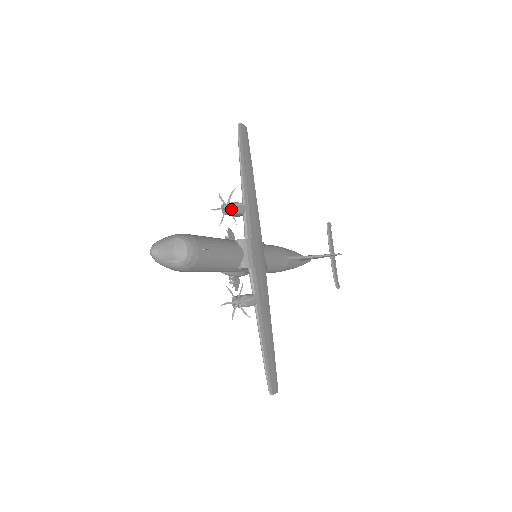
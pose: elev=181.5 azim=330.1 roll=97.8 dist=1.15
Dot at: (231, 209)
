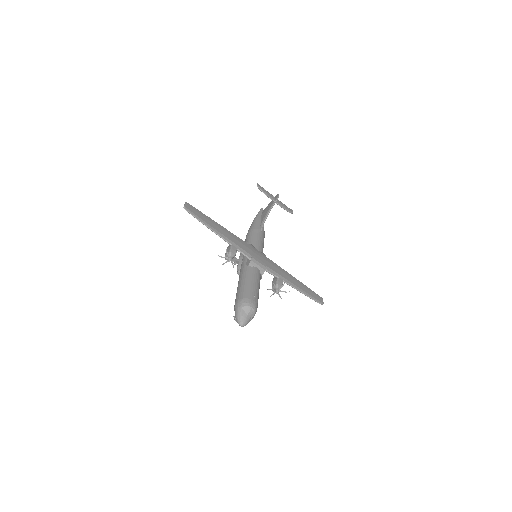
Dot at: (233, 257)
